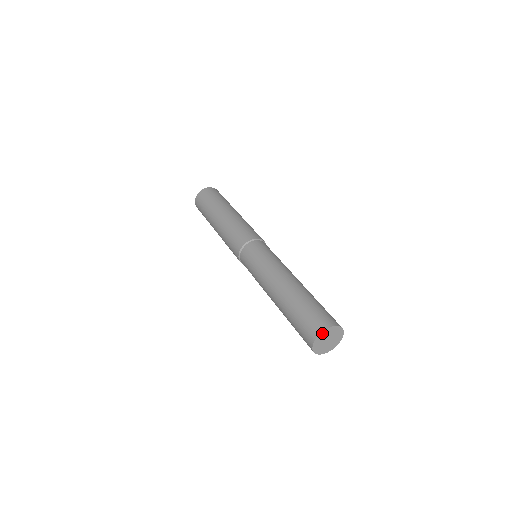
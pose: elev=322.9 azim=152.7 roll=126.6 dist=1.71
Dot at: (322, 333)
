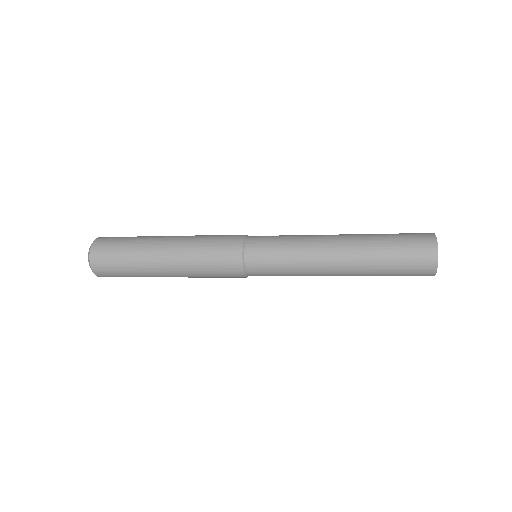
Dot at: (436, 240)
